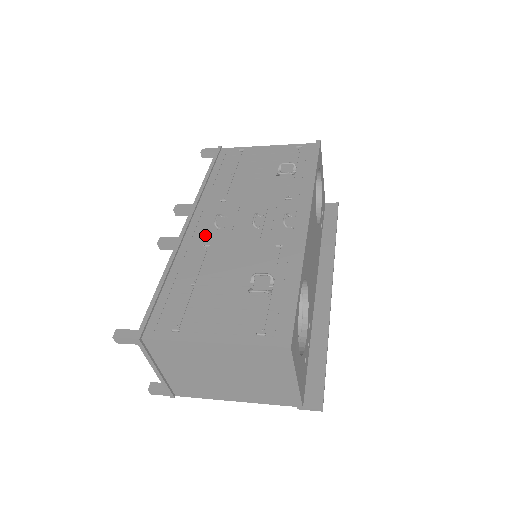
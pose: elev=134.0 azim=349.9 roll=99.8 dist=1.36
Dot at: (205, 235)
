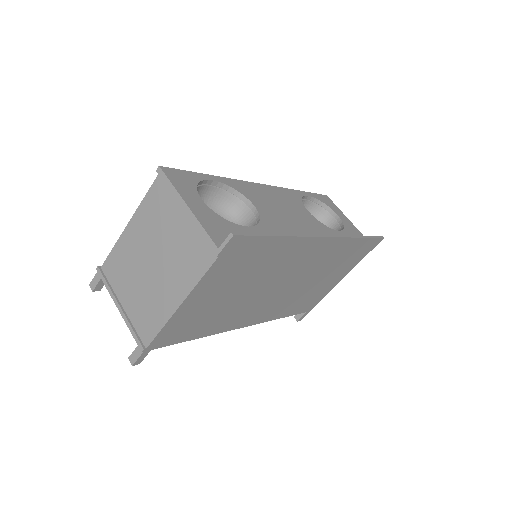
Dot at: occluded
